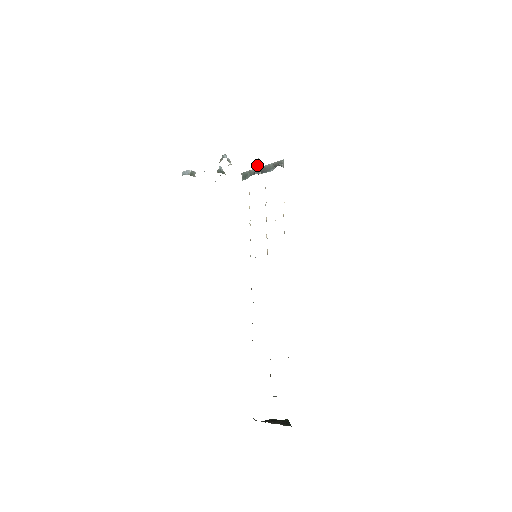
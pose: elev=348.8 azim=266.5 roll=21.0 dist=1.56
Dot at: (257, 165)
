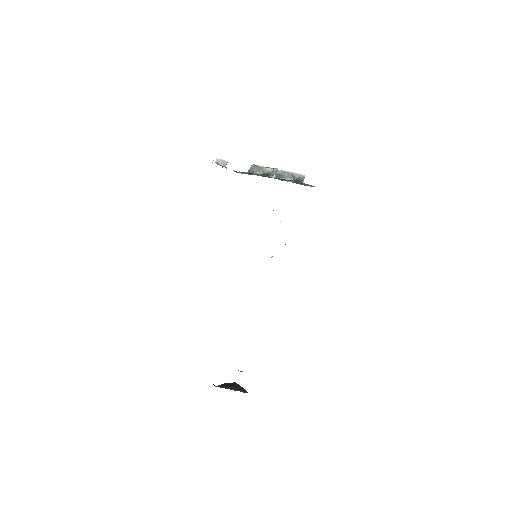
Dot at: occluded
